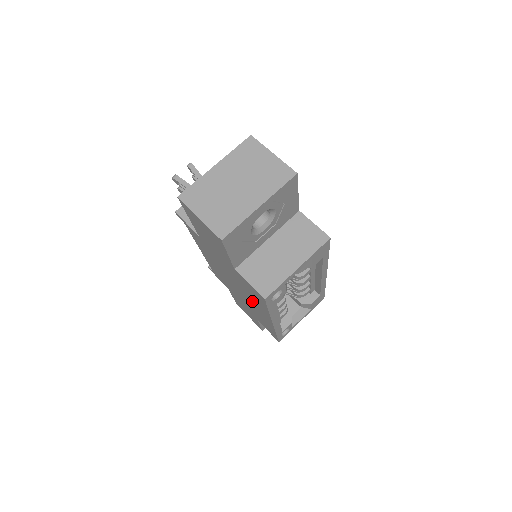
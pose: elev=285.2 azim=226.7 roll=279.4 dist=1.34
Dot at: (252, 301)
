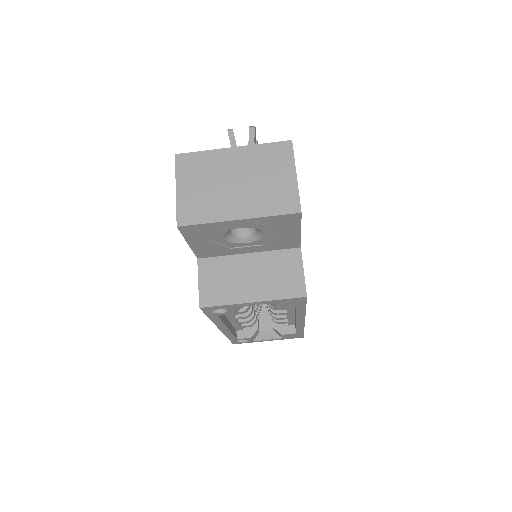
Dot at: occluded
